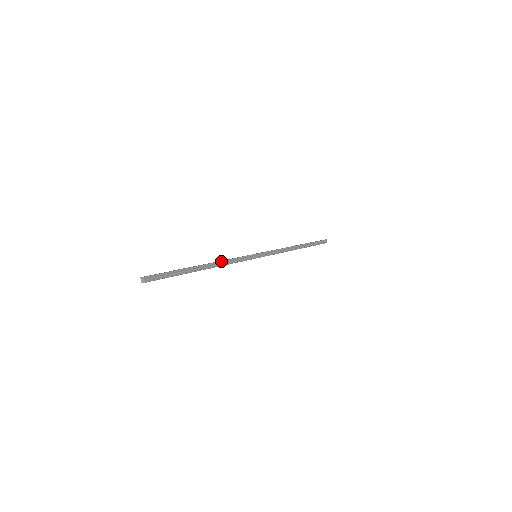
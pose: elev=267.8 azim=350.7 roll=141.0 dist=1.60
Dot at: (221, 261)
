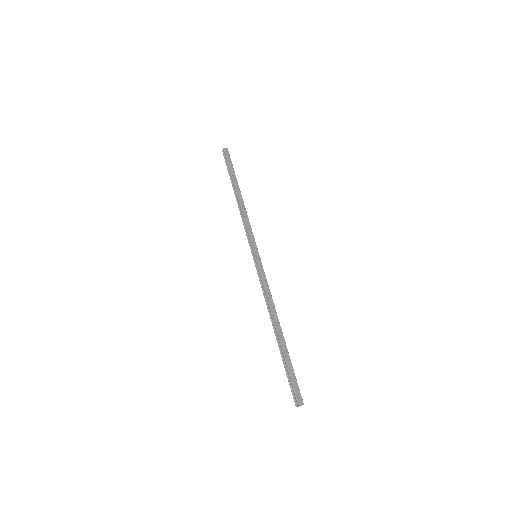
Dot at: occluded
